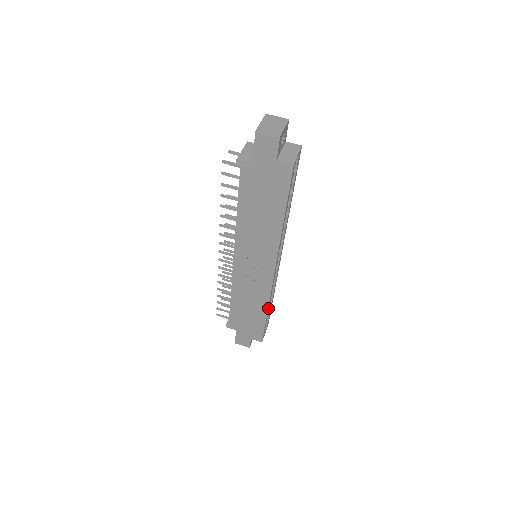
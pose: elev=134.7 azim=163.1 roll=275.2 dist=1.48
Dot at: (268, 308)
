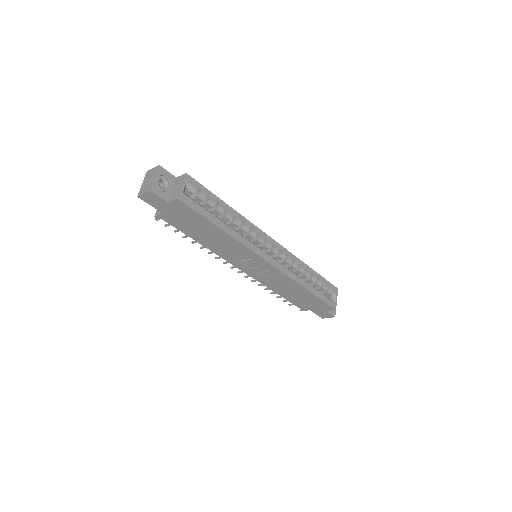
Dot at: (305, 286)
